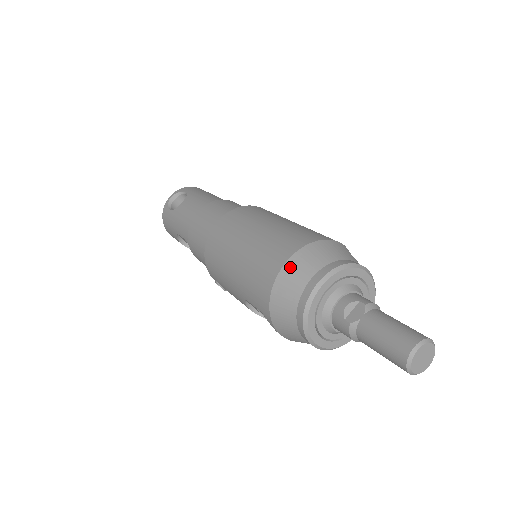
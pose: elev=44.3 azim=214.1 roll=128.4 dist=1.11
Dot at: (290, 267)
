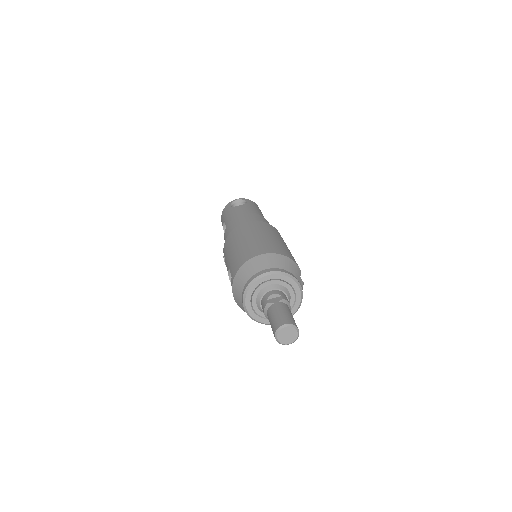
Dot at: (260, 258)
